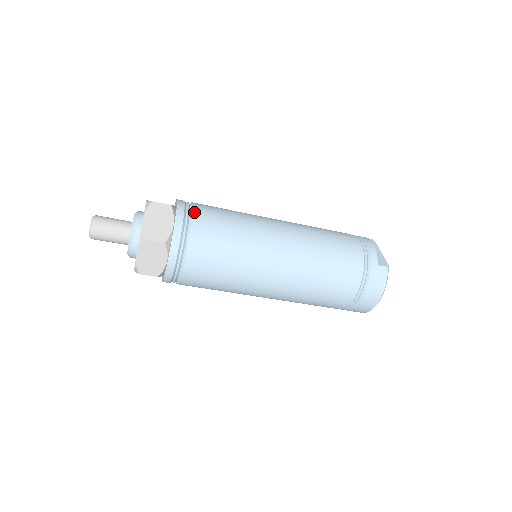
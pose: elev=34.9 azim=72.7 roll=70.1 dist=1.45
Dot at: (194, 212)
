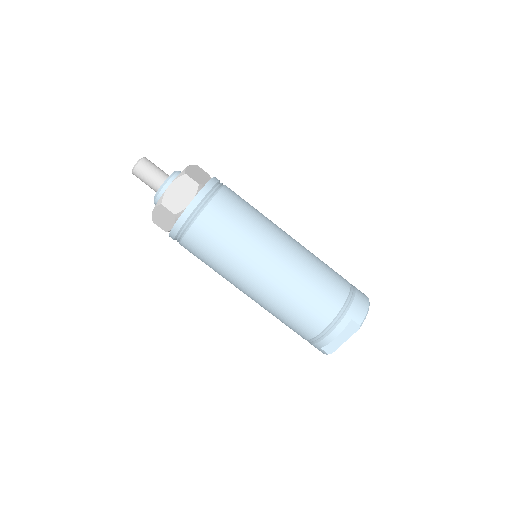
Dot at: occluded
